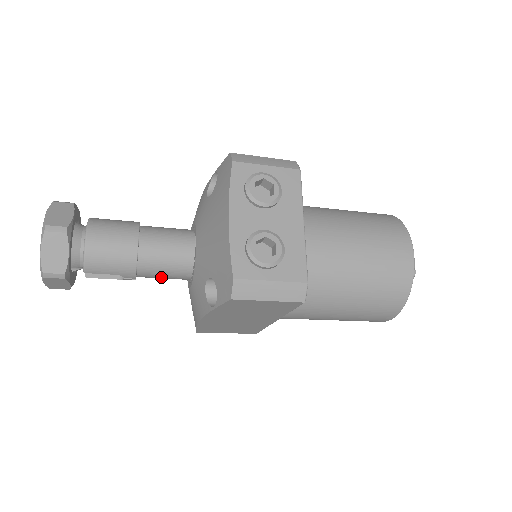
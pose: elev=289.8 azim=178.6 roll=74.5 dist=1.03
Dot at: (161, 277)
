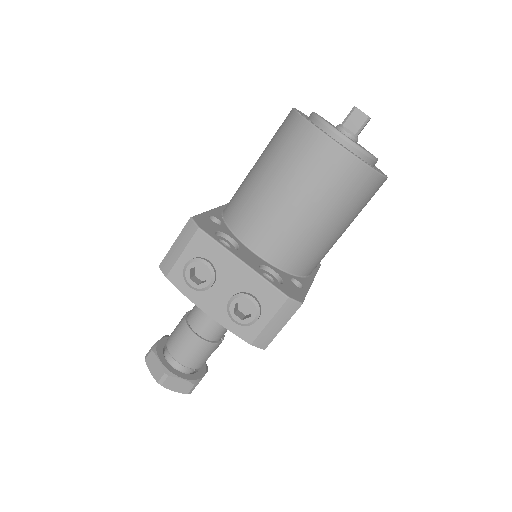
Dot at: occluded
